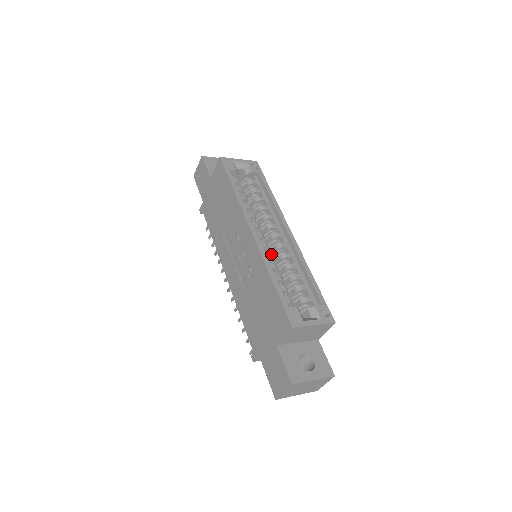
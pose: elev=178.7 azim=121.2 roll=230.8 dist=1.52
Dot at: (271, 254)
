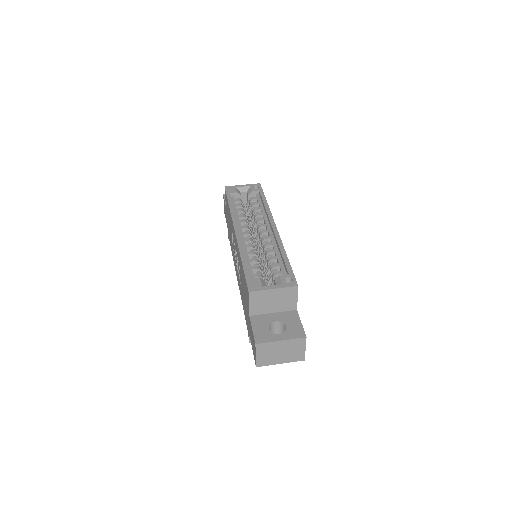
Dot at: (252, 245)
